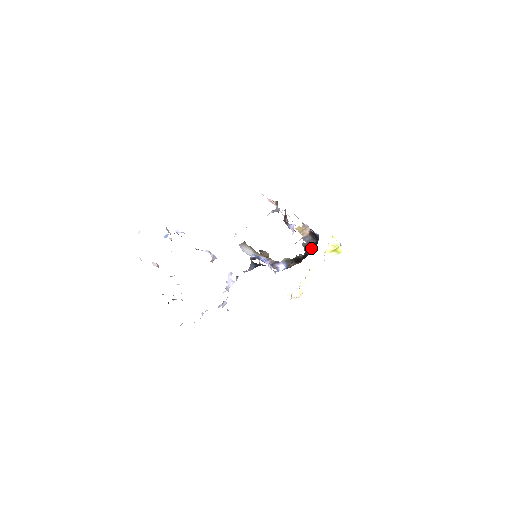
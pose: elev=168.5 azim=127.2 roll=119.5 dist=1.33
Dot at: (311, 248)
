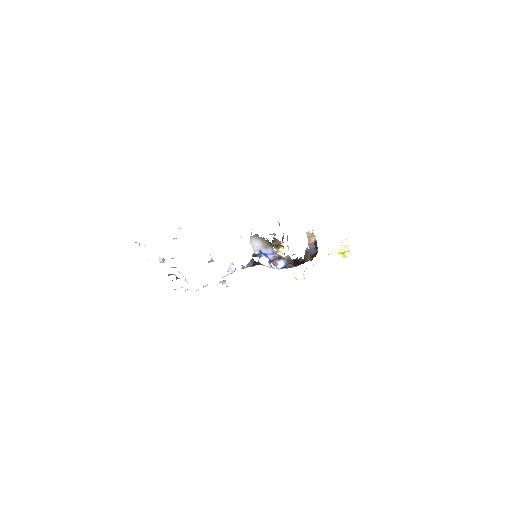
Dot at: (310, 256)
